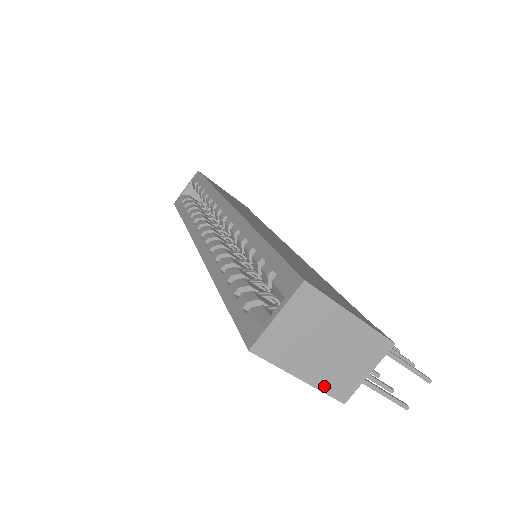
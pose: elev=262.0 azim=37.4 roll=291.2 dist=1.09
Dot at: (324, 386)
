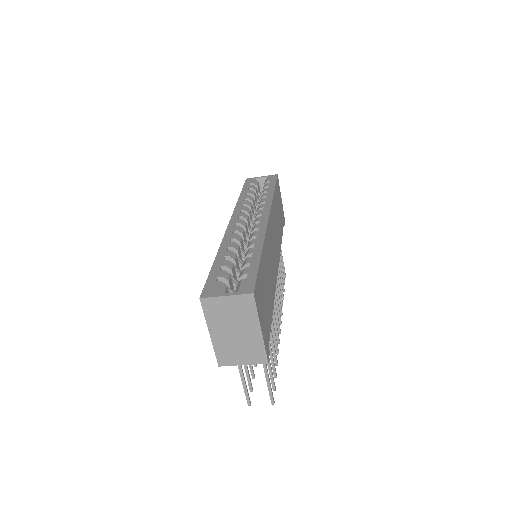
Dot at: (217, 348)
